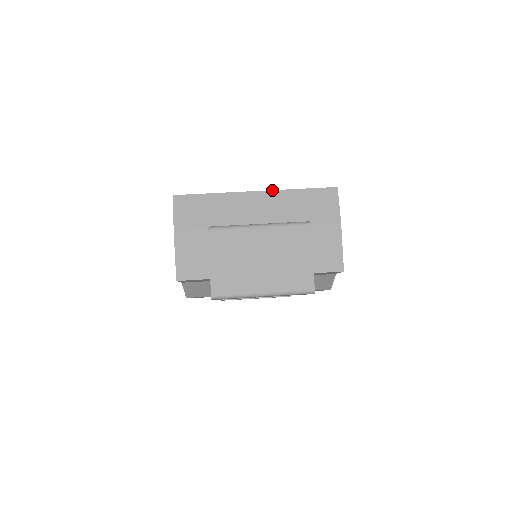
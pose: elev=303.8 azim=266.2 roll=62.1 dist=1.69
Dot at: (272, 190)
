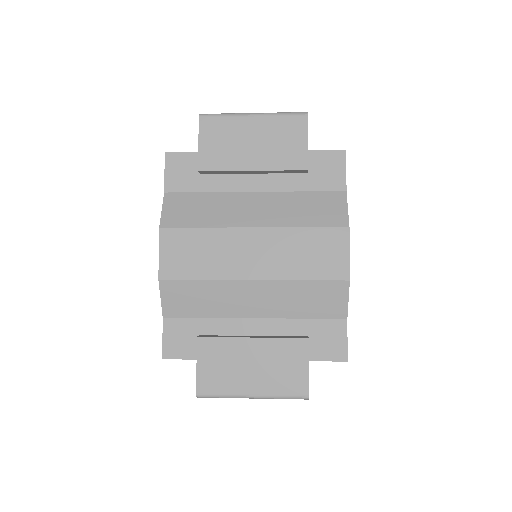
Dot at: occluded
